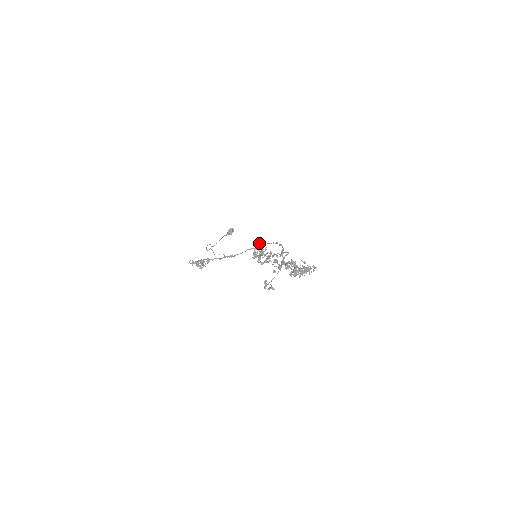
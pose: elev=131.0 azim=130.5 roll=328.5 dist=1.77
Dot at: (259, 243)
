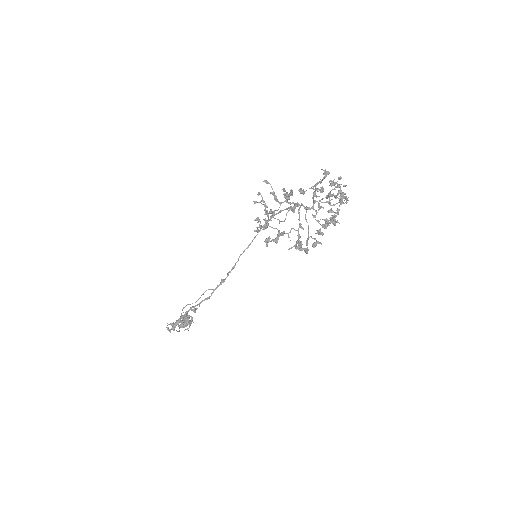
Dot at: (261, 196)
